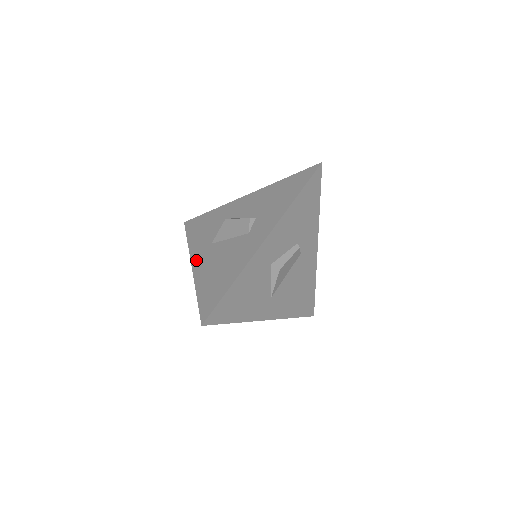
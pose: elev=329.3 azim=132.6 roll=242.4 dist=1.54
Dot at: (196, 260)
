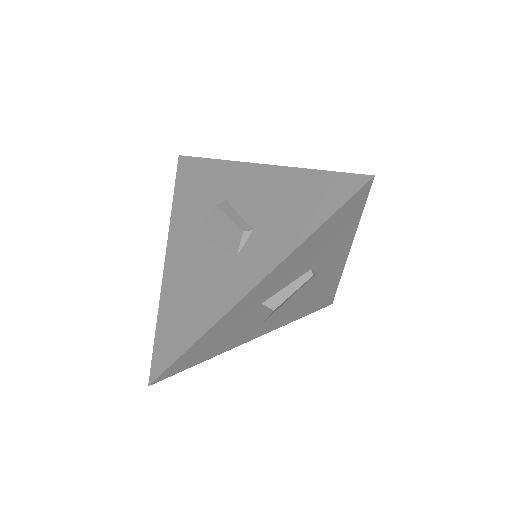
Dot at: (172, 251)
